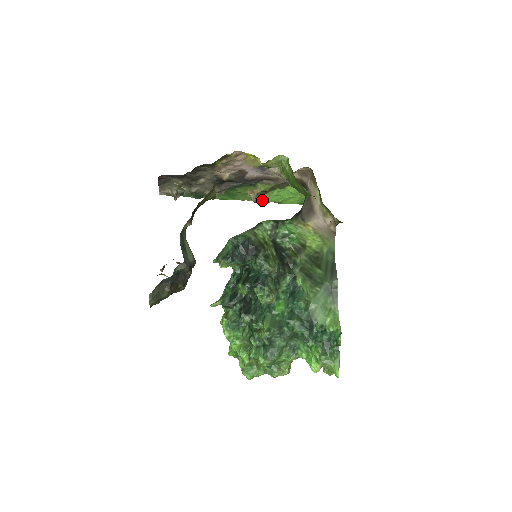
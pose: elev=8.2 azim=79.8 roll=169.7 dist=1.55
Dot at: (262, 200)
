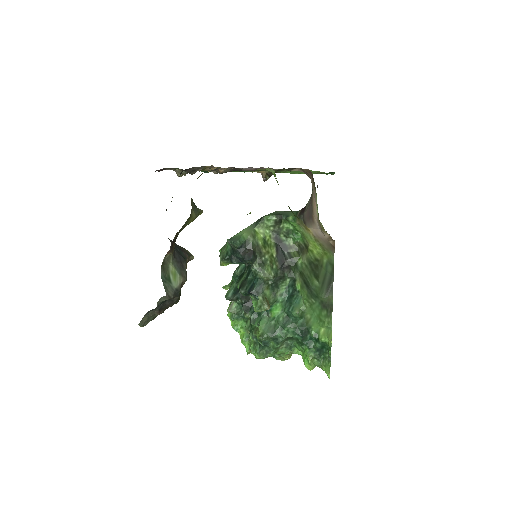
Dot at: occluded
